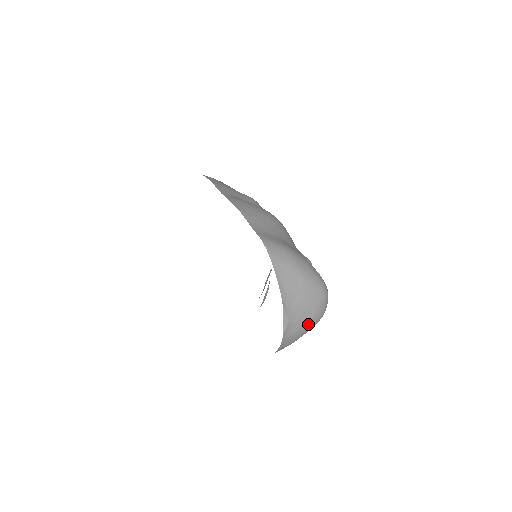
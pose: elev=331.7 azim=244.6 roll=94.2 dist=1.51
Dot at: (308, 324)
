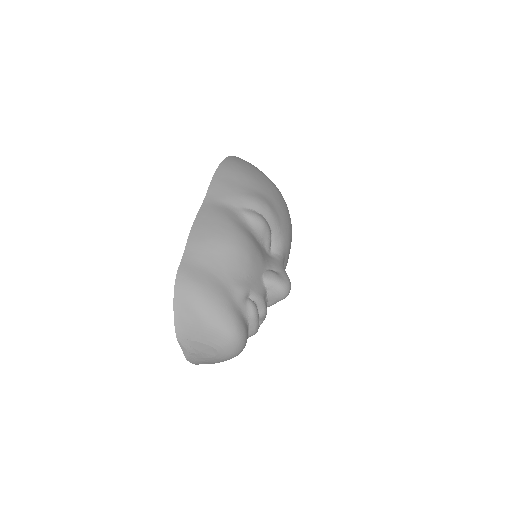
Dot at: (214, 358)
